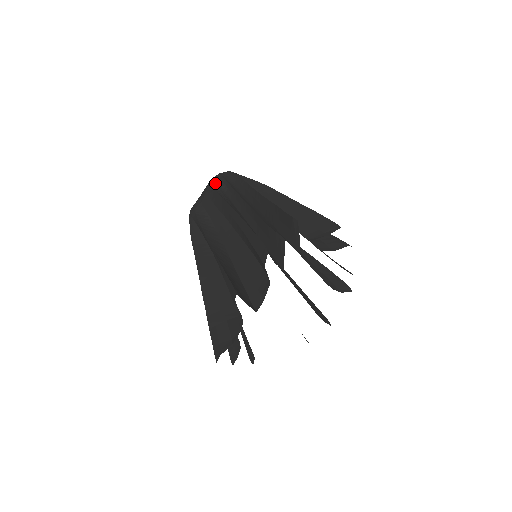
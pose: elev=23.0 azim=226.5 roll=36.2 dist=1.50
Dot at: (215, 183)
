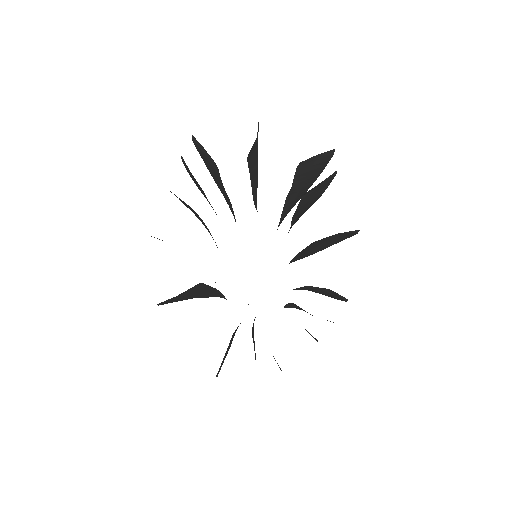
Dot at: occluded
